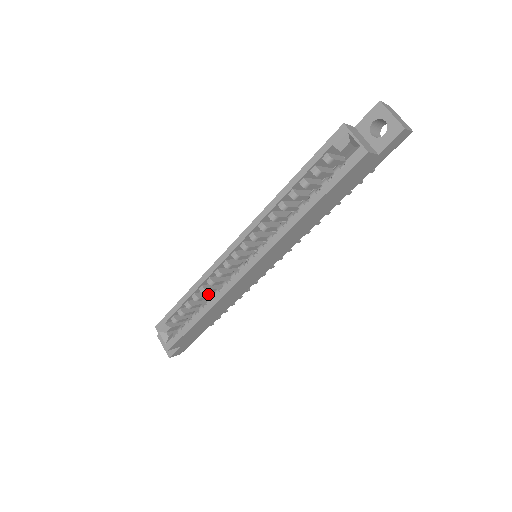
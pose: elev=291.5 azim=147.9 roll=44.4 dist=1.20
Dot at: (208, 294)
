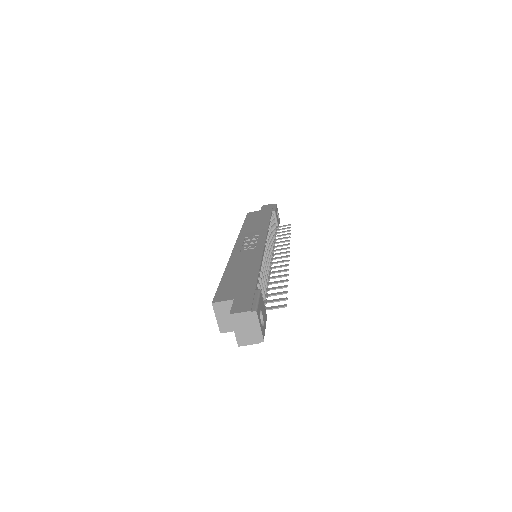
Dot at: occluded
